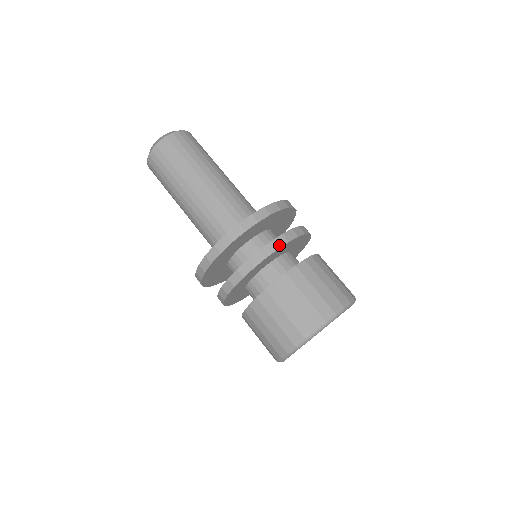
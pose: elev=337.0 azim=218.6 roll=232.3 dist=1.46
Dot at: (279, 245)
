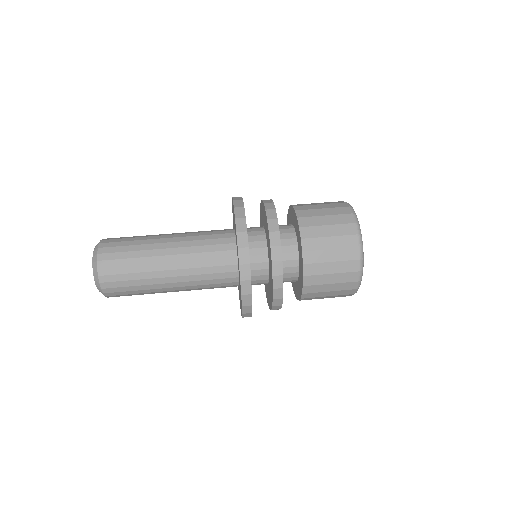
Dot at: (271, 202)
